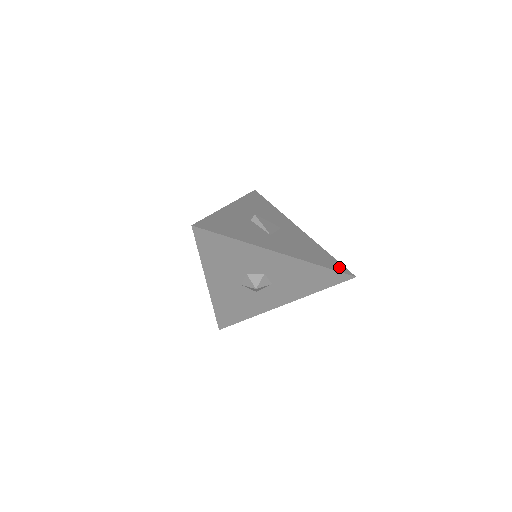
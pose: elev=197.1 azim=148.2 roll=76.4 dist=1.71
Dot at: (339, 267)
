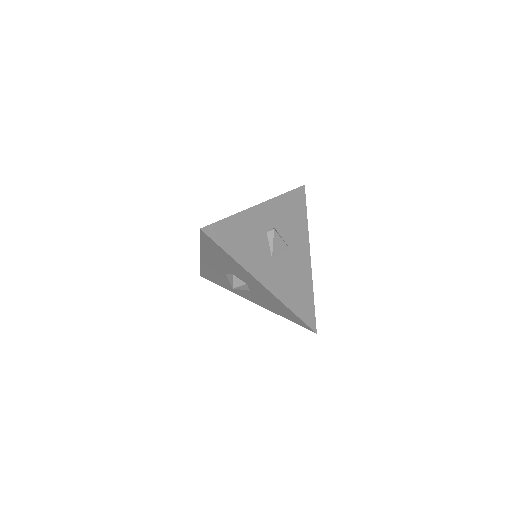
Dot at: (309, 317)
